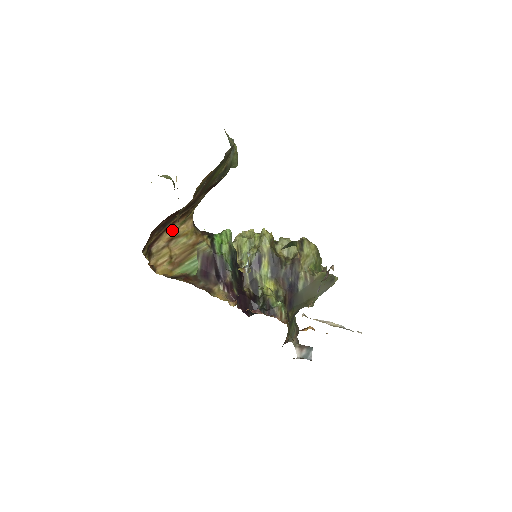
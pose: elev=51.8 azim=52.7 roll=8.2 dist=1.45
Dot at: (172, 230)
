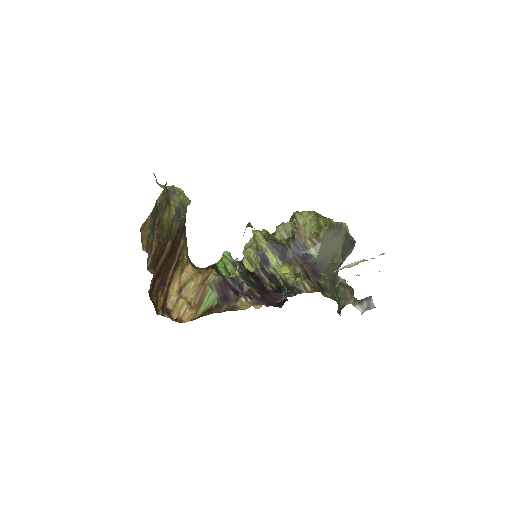
Dot at: (176, 283)
